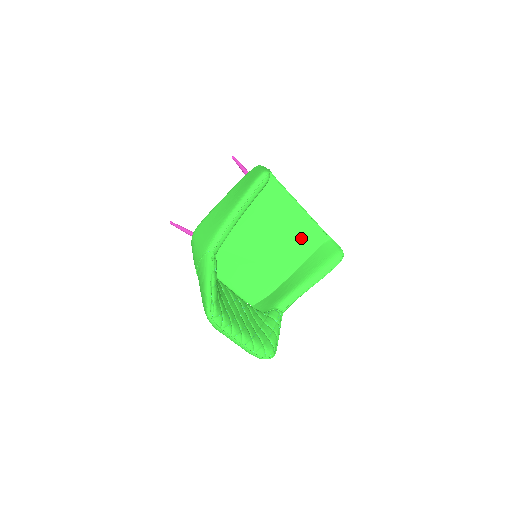
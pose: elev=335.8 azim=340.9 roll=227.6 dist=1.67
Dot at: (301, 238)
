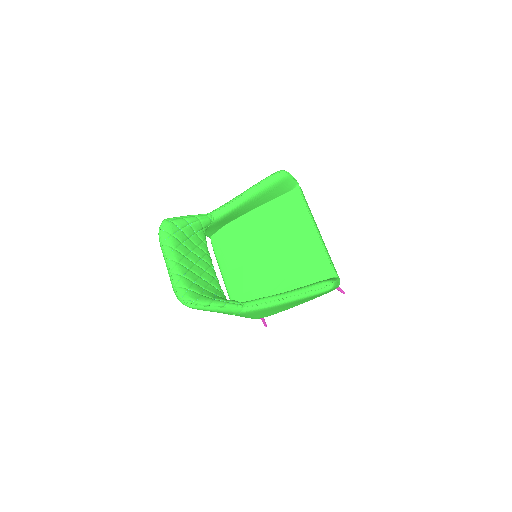
Dot at: (306, 262)
